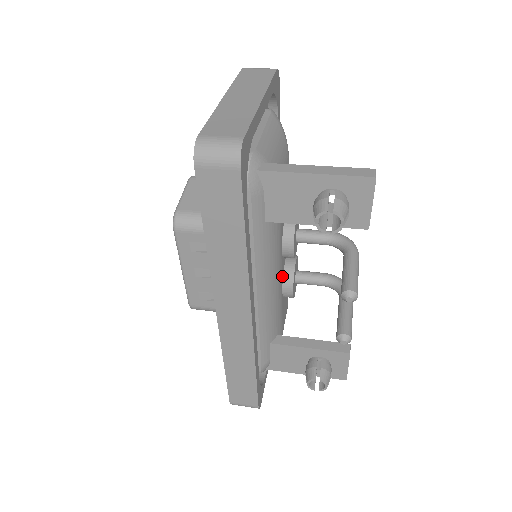
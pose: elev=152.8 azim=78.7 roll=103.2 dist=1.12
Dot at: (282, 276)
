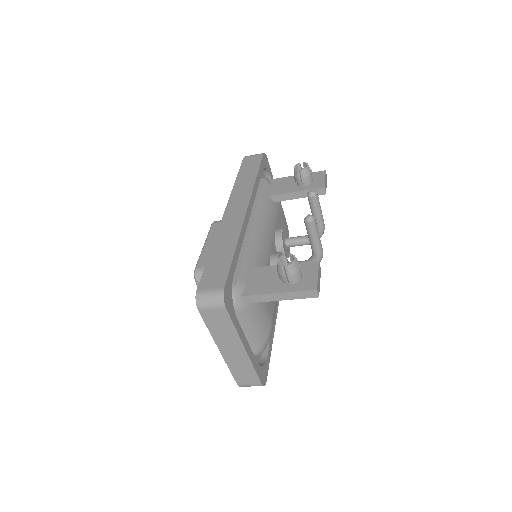
Dot at: (272, 249)
